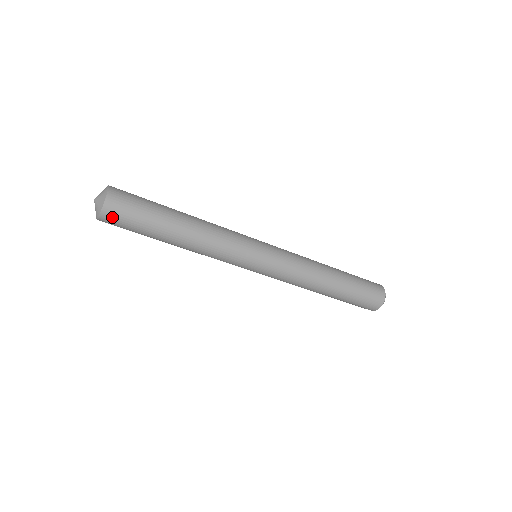
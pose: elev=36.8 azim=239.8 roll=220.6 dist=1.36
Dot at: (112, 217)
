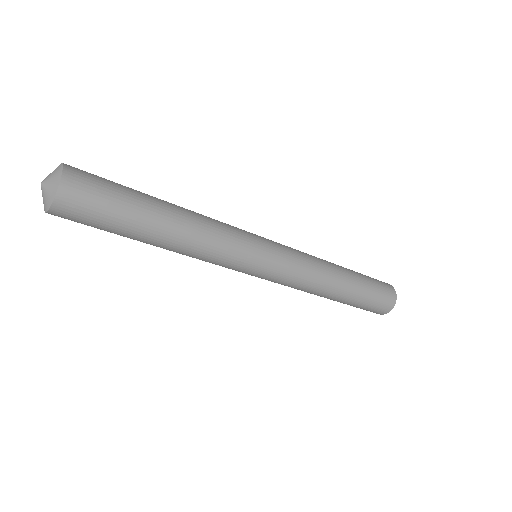
Dot at: (73, 202)
